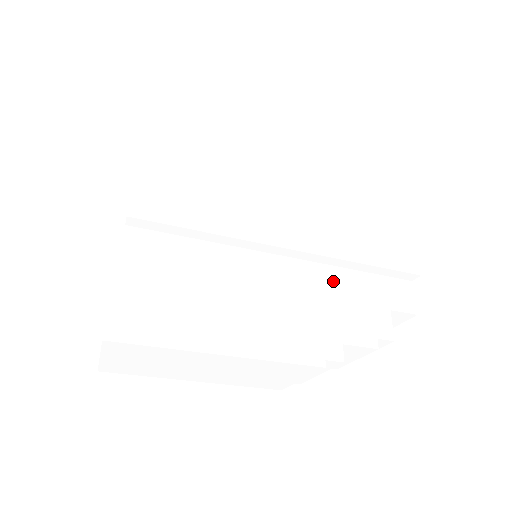
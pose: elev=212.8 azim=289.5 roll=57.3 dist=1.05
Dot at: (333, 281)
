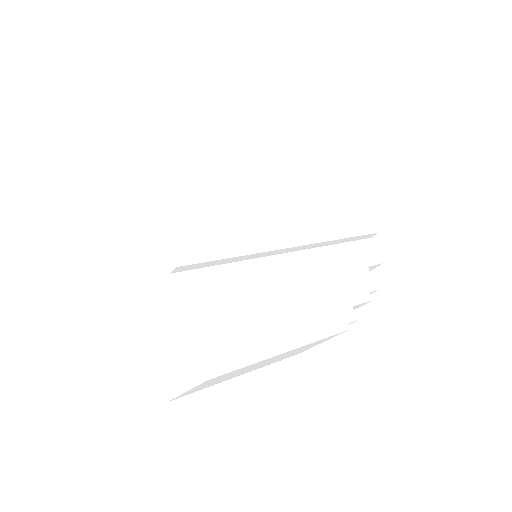
Dot at: (327, 259)
